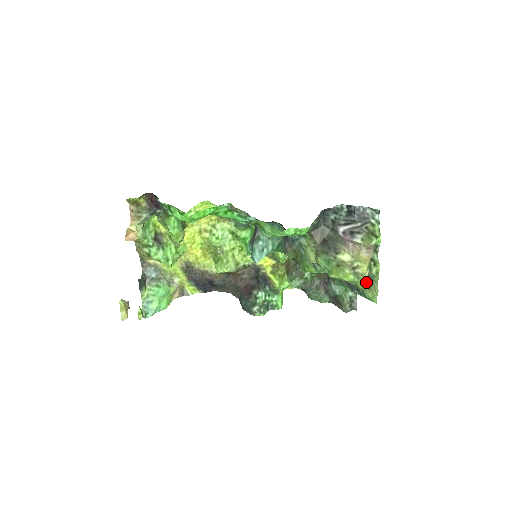
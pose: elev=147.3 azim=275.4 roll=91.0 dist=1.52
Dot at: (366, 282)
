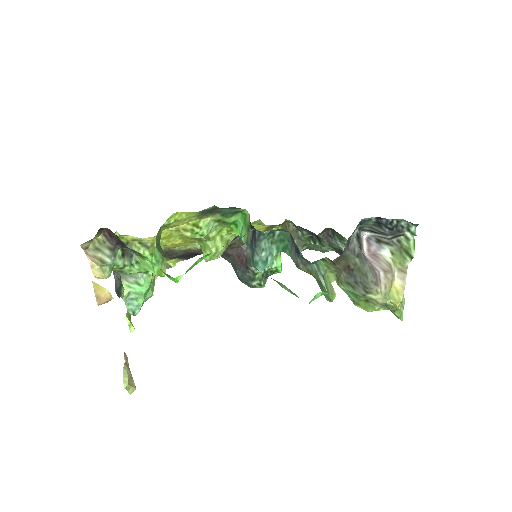
Dot at: (396, 309)
